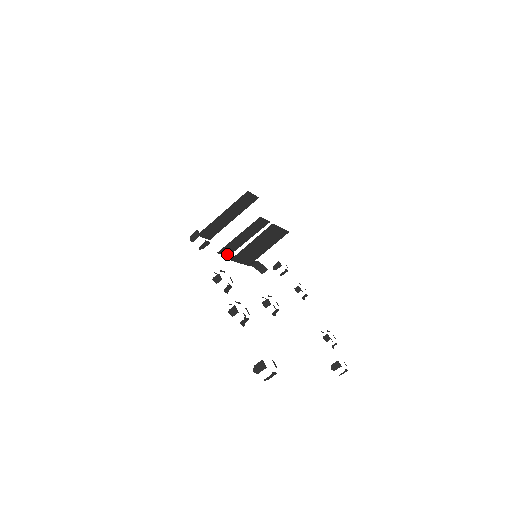
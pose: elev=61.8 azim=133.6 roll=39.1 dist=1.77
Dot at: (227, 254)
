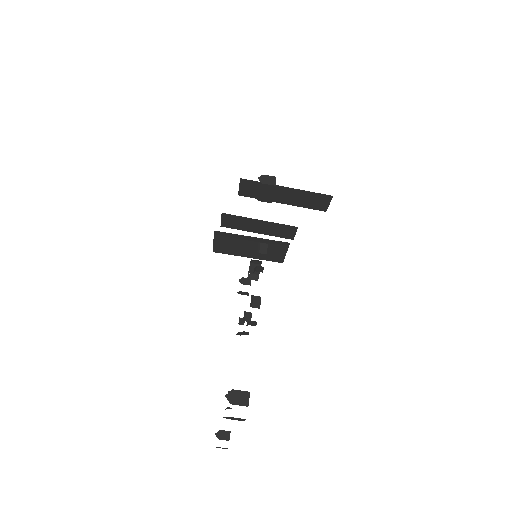
Dot at: (224, 223)
